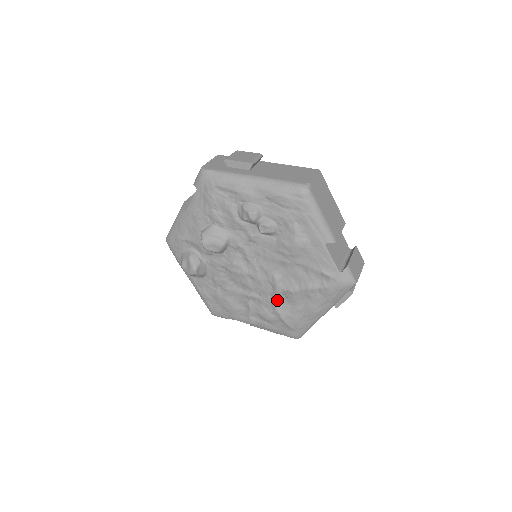
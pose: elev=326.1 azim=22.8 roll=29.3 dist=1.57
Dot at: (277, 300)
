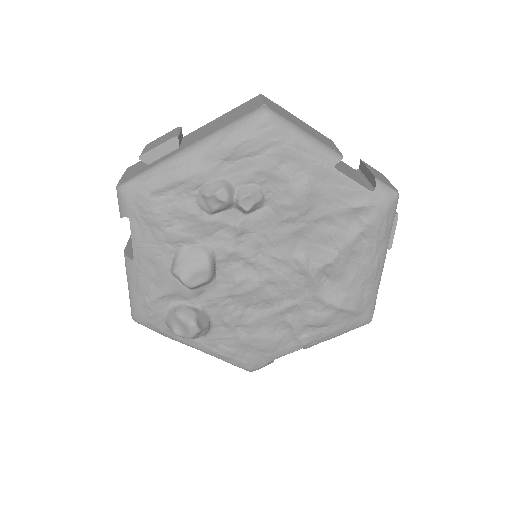
Dot at: (319, 288)
